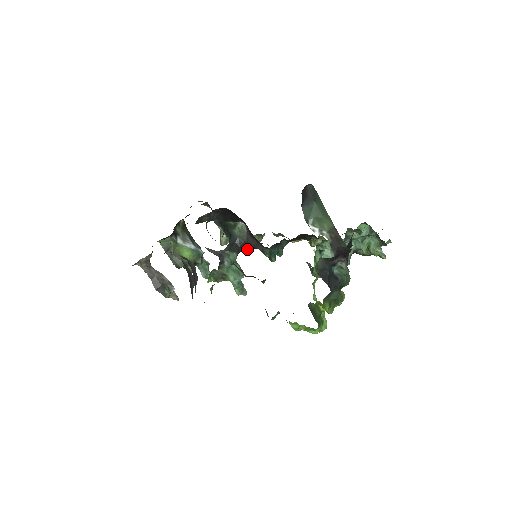
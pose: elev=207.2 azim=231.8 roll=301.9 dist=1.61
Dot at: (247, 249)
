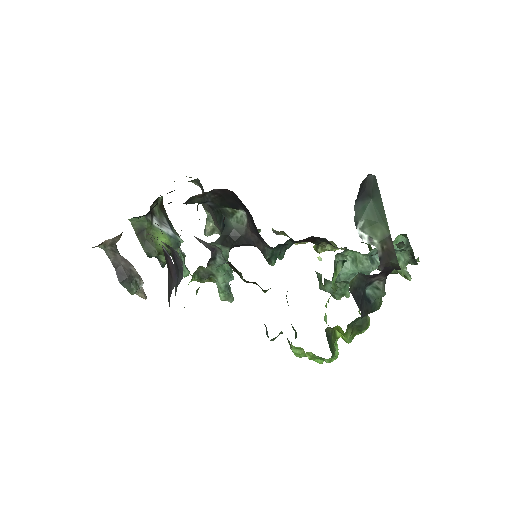
Dot at: (242, 245)
